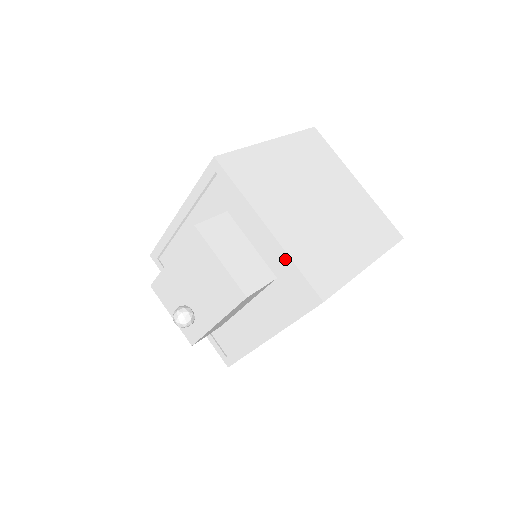
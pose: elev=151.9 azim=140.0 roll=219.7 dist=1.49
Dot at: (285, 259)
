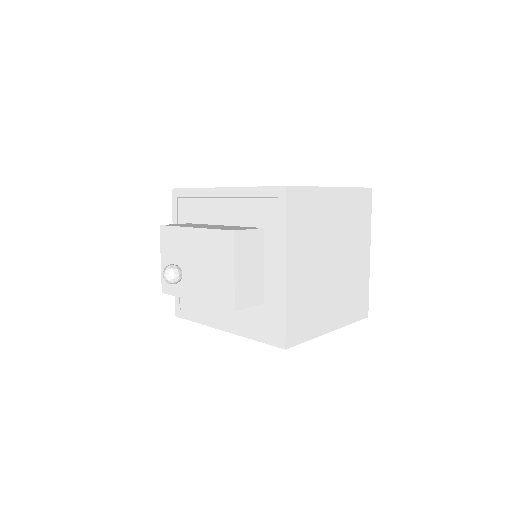
Dot at: (281, 300)
